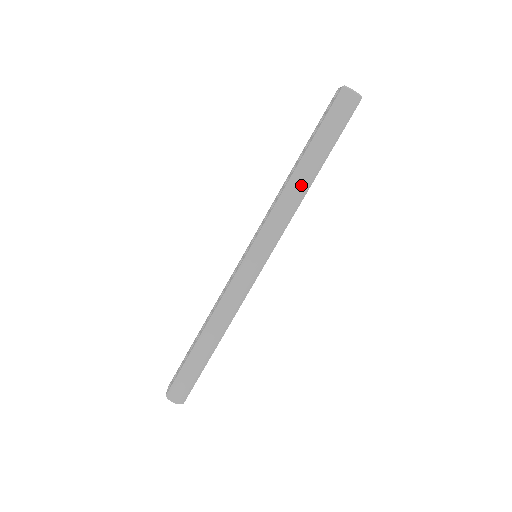
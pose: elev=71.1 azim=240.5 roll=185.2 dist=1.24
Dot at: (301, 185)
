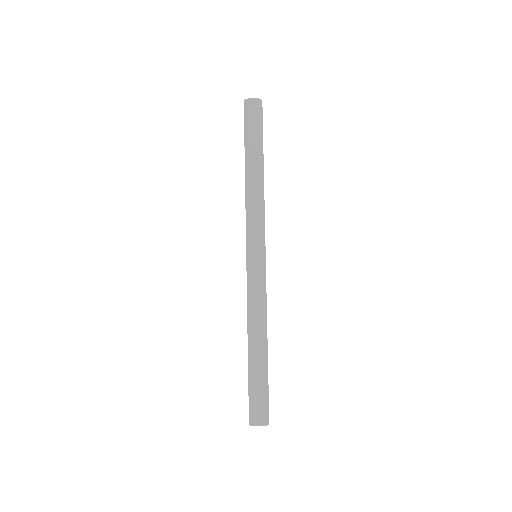
Dot at: (255, 180)
